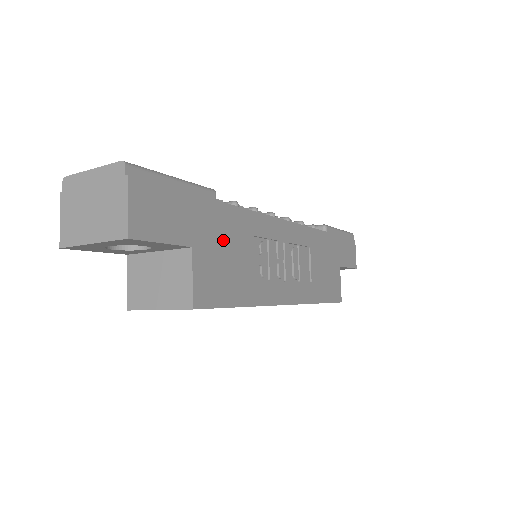
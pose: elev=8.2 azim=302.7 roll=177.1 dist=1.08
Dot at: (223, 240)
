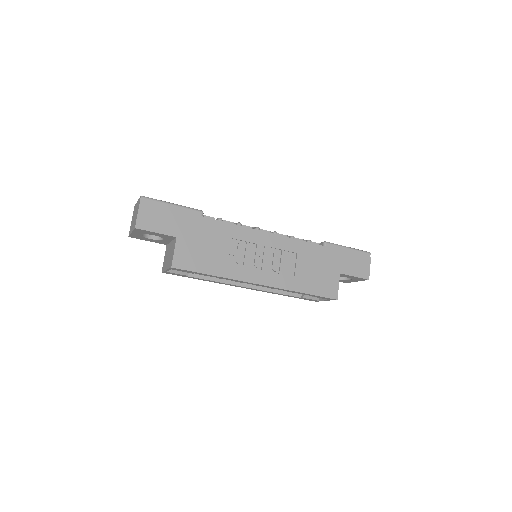
Dot at: (202, 237)
